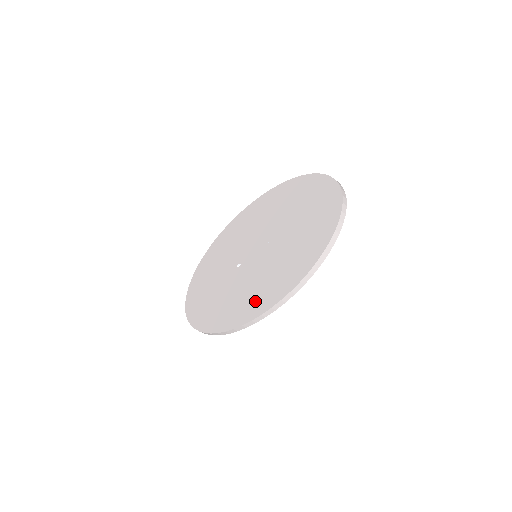
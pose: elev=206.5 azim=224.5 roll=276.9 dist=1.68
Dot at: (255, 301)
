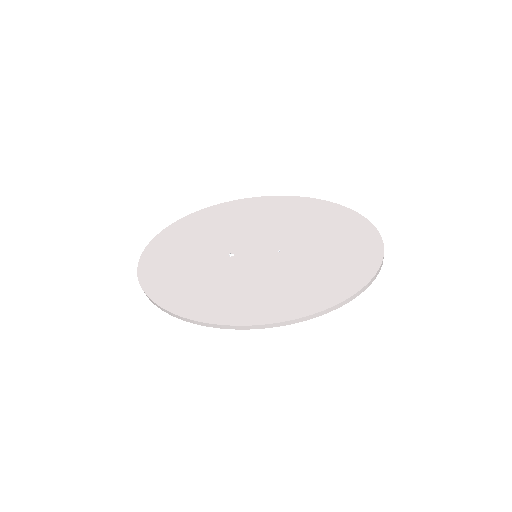
Dot at: (246, 306)
